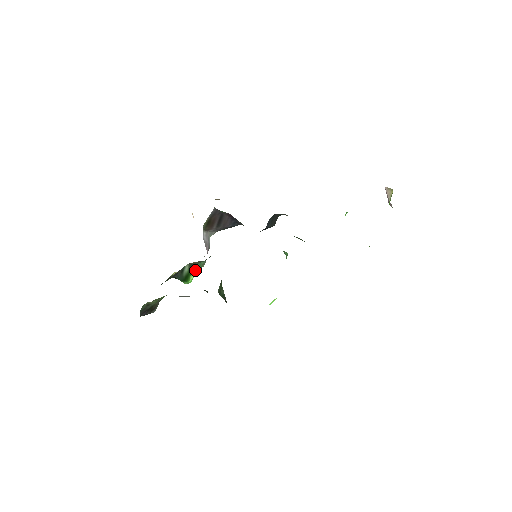
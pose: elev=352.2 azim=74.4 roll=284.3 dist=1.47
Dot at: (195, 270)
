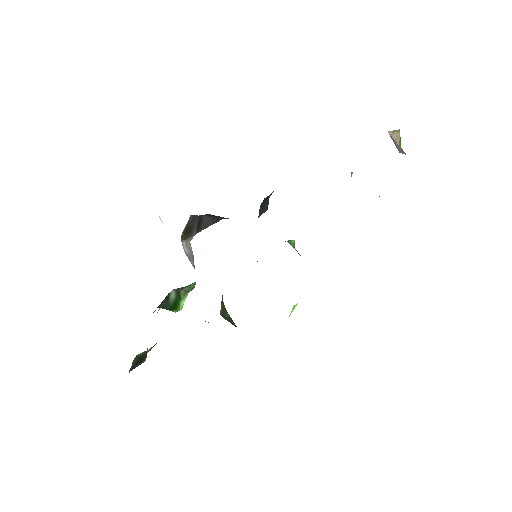
Dot at: (184, 294)
